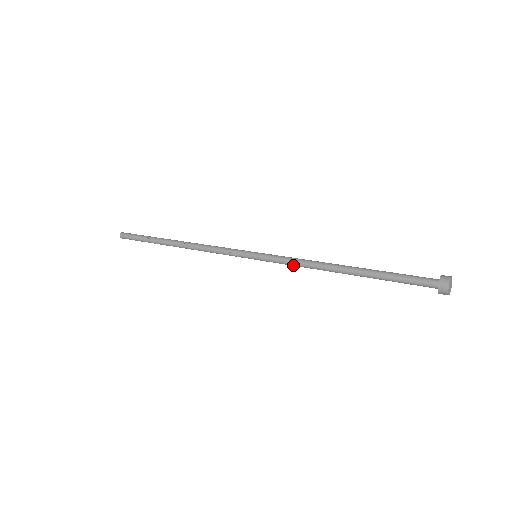
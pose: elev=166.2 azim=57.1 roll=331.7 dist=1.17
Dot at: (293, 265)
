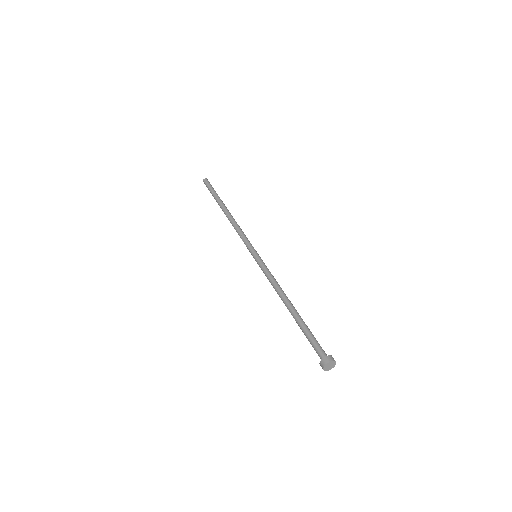
Dot at: occluded
